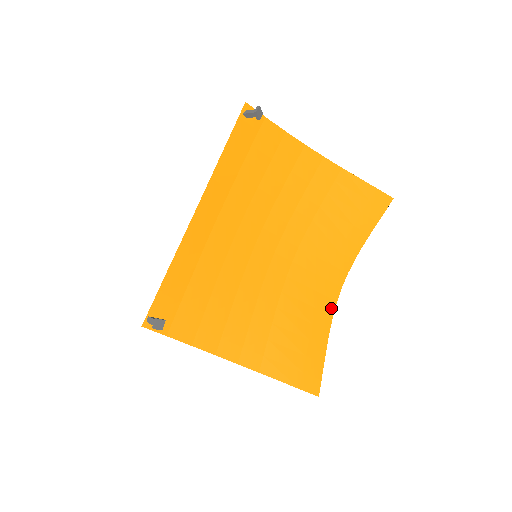
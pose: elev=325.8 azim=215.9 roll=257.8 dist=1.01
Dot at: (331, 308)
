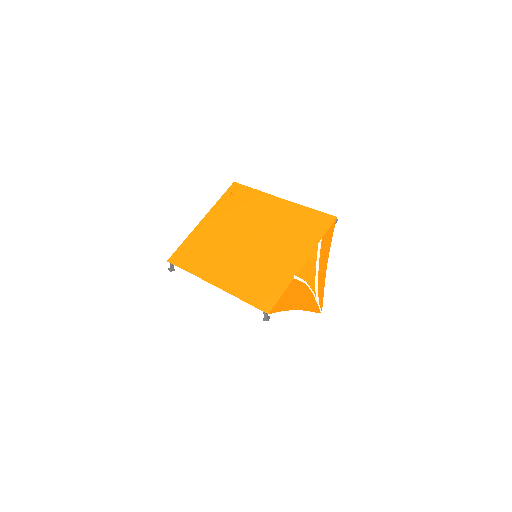
Dot at: occluded
